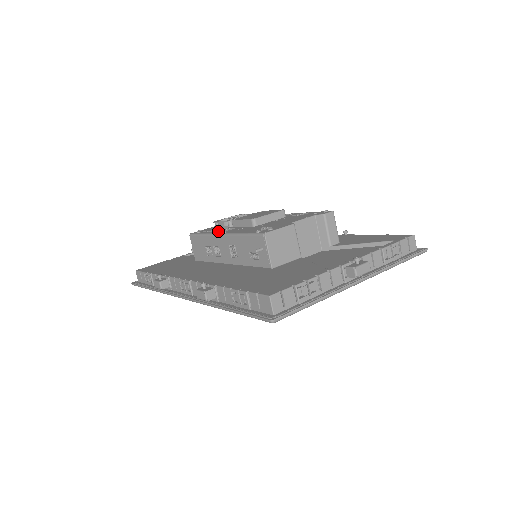
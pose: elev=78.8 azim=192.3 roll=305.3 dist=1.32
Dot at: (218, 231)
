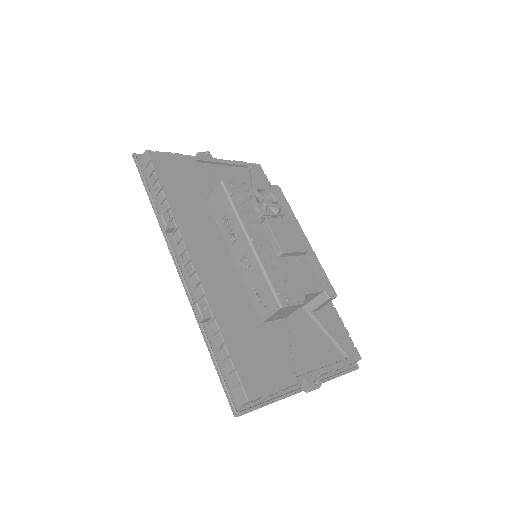
Dot at: (248, 222)
